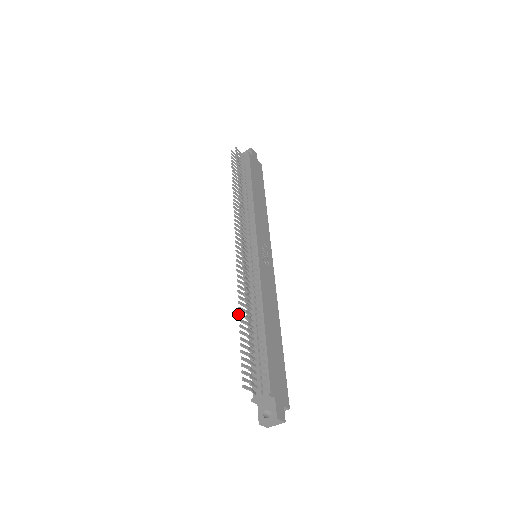
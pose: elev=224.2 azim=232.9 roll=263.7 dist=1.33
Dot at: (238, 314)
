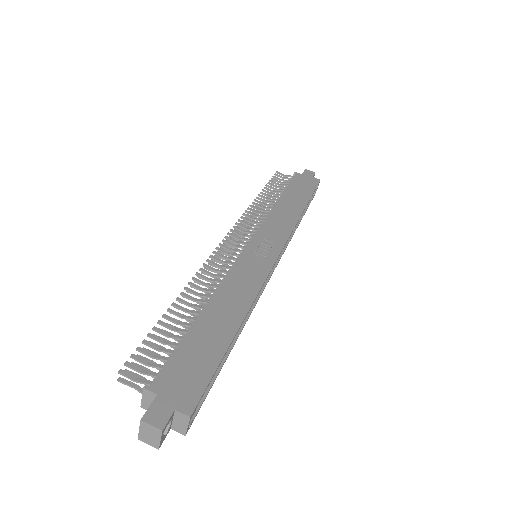
Dot at: (174, 307)
